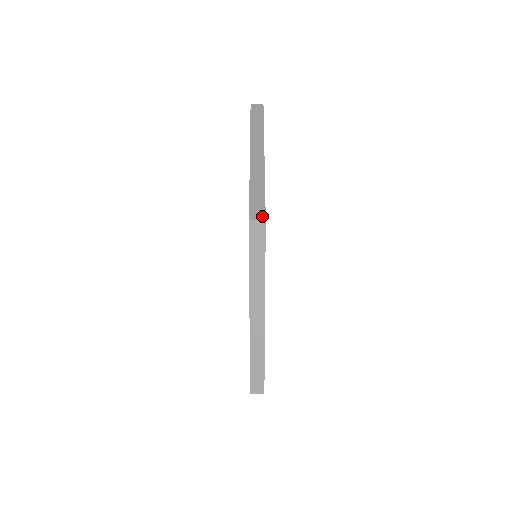
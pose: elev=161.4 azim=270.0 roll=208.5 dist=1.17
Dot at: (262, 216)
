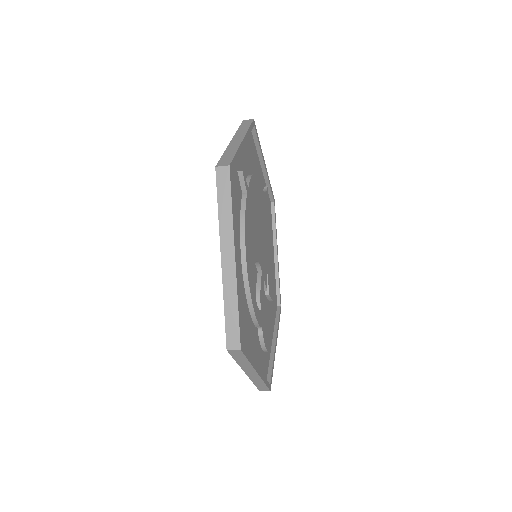
Dot at: occluded
